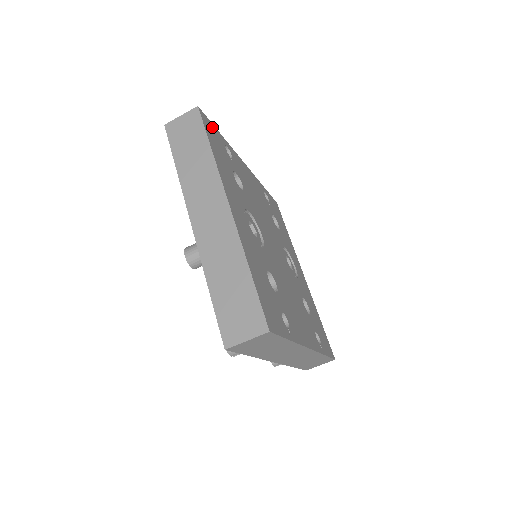
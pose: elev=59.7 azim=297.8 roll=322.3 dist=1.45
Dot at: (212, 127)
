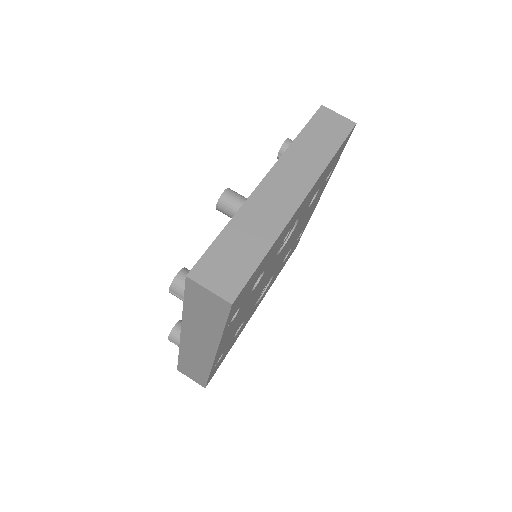
Dot at: (344, 147)
